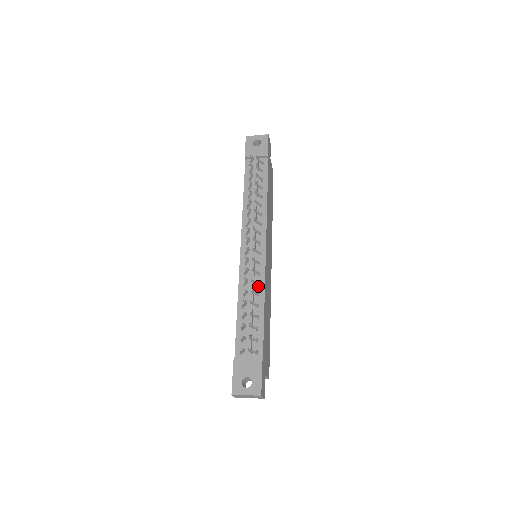
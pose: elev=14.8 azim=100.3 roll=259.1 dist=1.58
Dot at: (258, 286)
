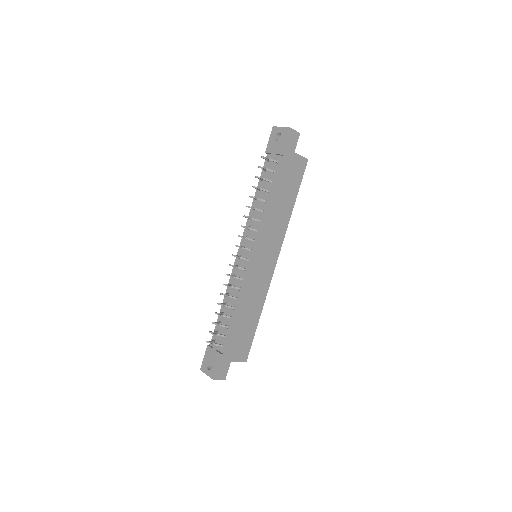
Dot at: (239, 290)
